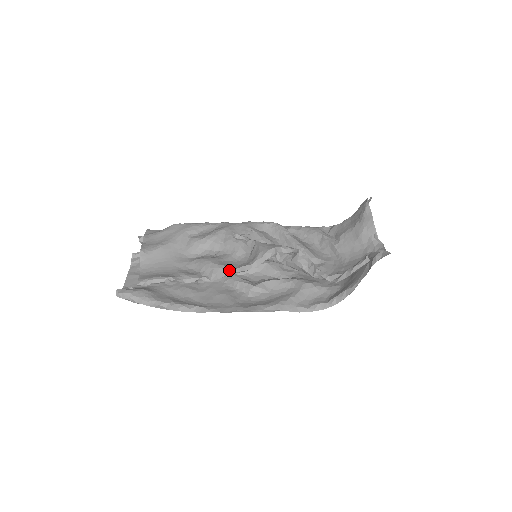
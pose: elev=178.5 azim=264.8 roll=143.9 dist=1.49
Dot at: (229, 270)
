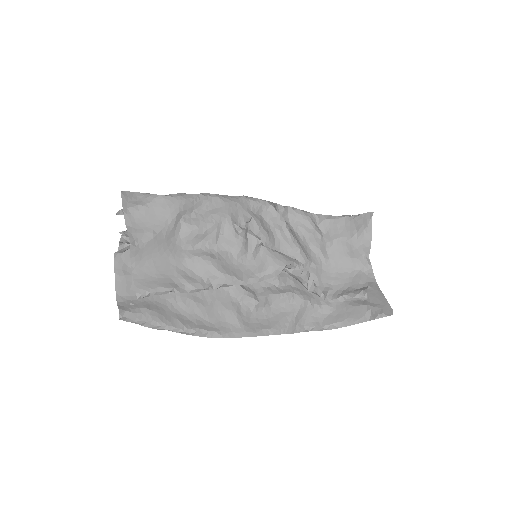
Dot at: (236, 282)
